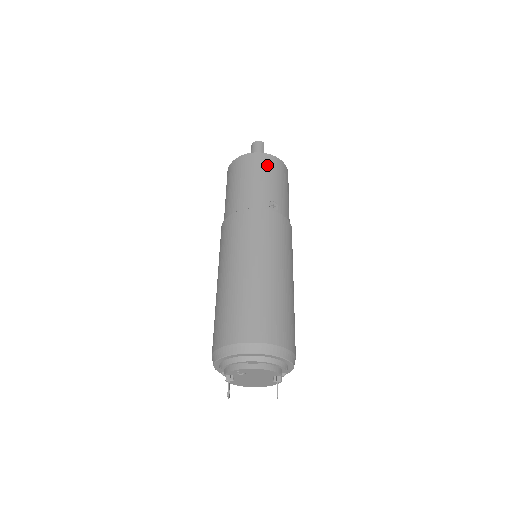
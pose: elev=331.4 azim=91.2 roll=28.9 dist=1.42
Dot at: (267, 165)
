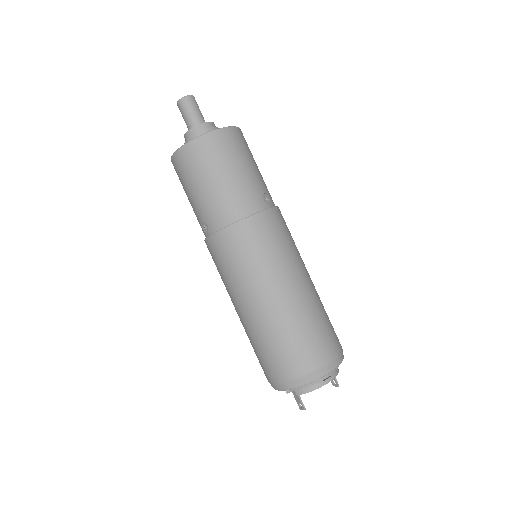
Dot at: (237, 145)
